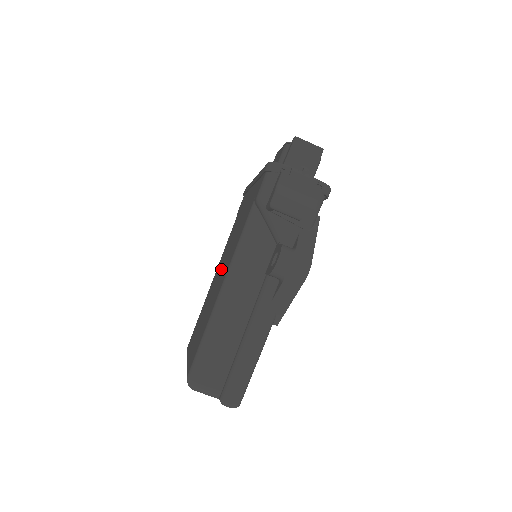
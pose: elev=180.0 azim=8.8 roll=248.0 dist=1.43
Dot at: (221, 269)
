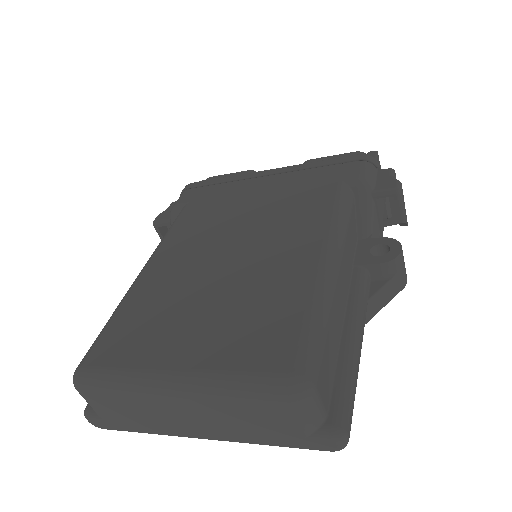
Dot at: (233, 247)
